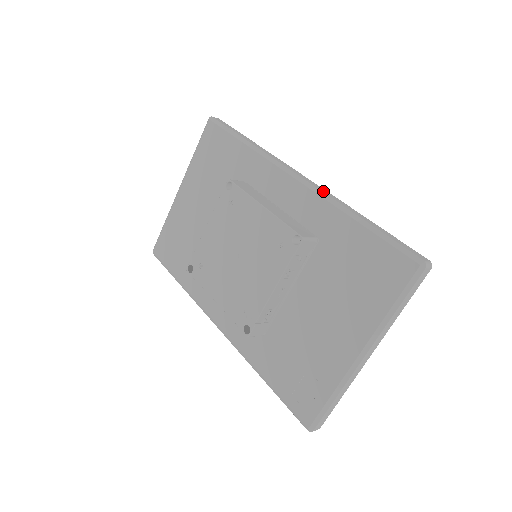
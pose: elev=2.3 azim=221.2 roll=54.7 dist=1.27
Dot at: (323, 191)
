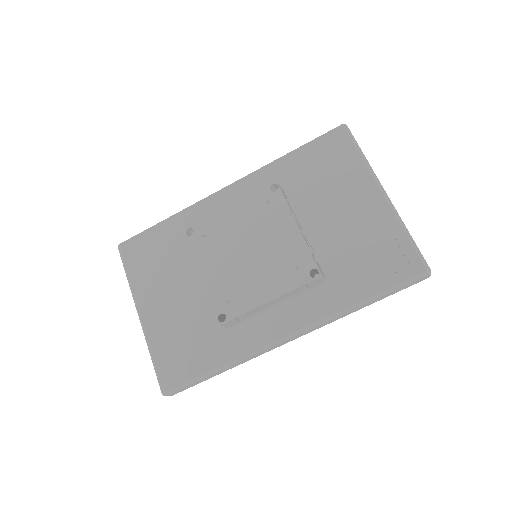
Dot at: (251, 174)
